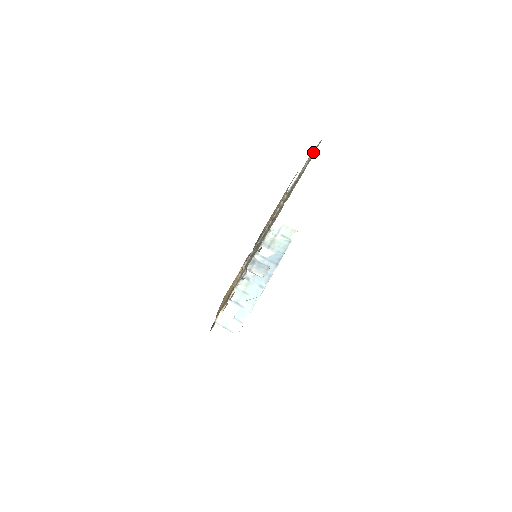
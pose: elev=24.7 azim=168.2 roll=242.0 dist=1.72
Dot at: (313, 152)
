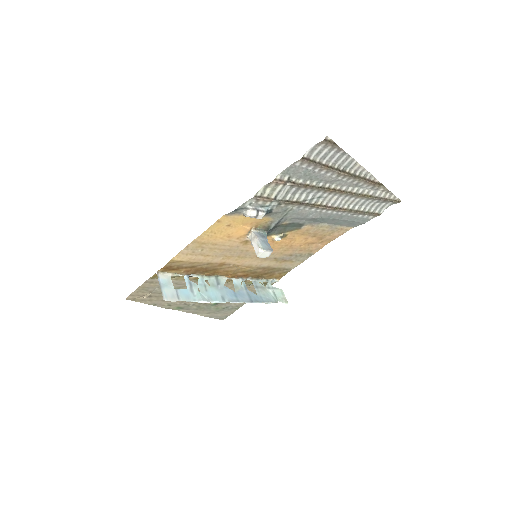
Dot at: (391, 198)
